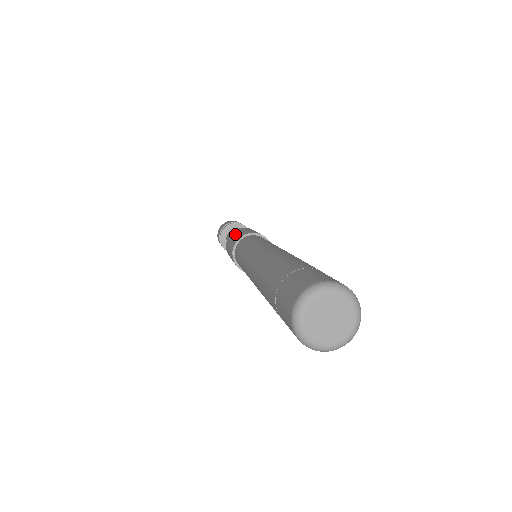
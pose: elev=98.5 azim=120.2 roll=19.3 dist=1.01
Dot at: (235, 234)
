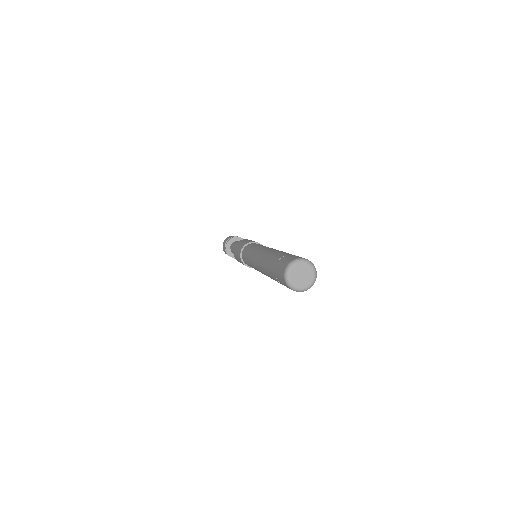
Dot at: (239, 244)
